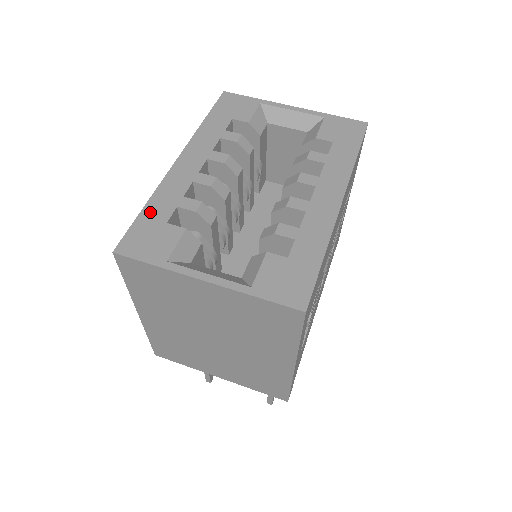
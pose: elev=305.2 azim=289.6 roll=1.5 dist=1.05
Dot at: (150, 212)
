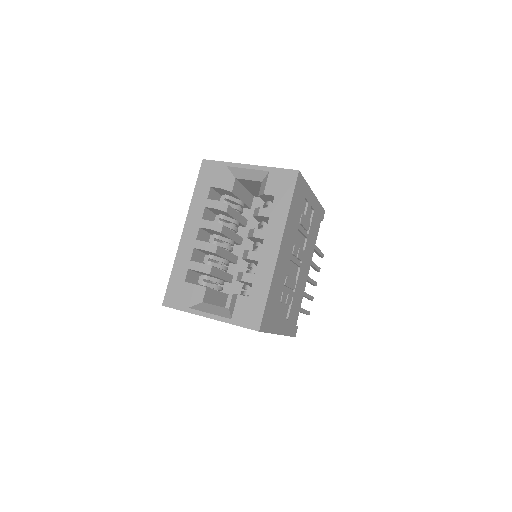
Dot at: (175, 275)
